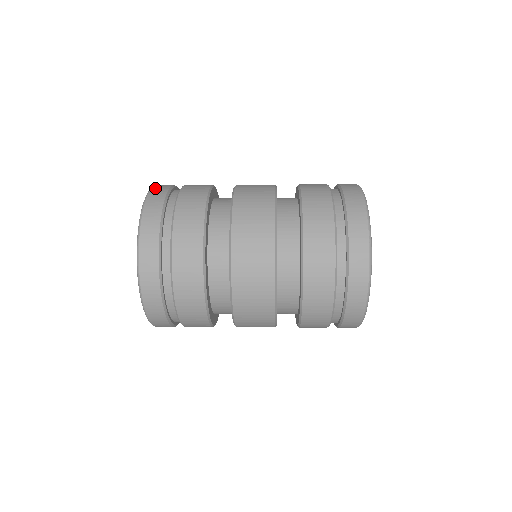
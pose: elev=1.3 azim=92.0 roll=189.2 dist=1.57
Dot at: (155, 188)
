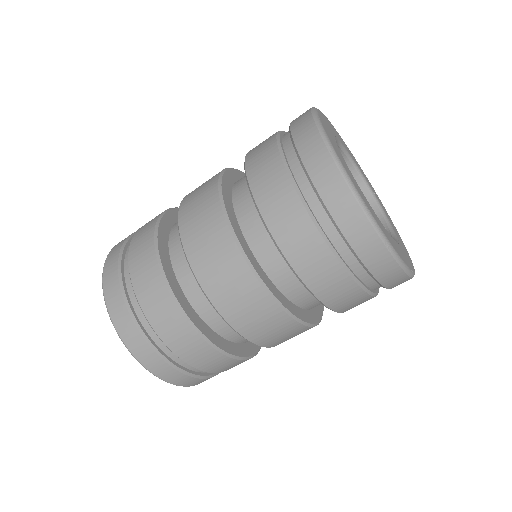
Dot at: occluded
